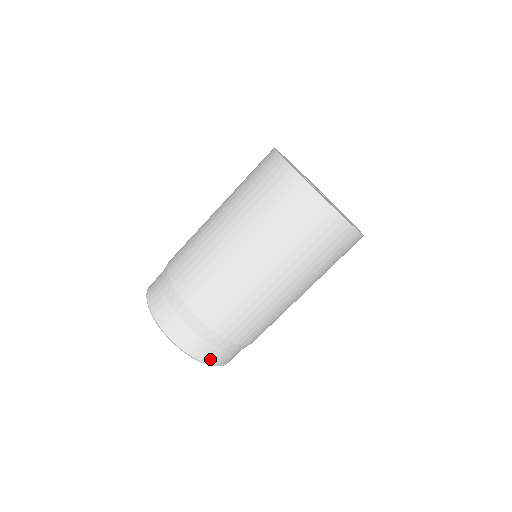
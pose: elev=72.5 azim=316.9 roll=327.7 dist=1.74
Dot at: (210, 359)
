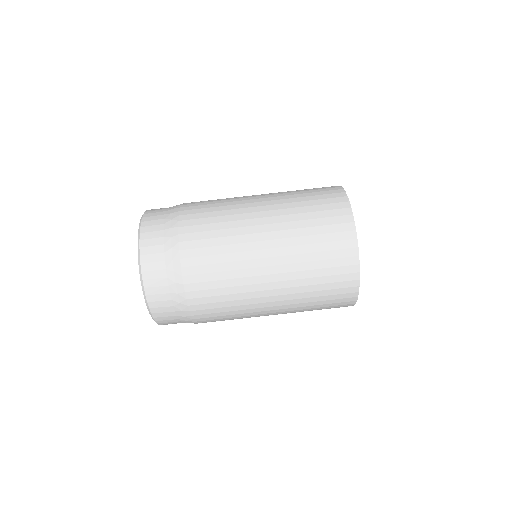
Dot at: (167, 324)
